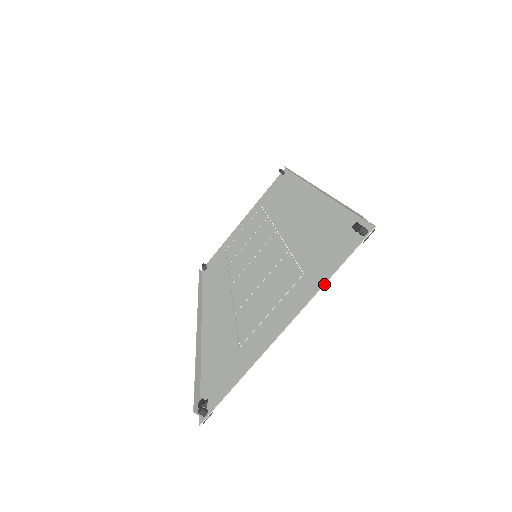
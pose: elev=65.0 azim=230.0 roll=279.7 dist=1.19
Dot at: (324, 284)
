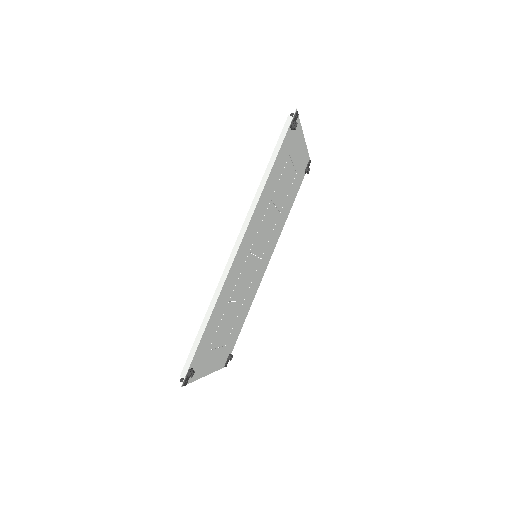
Dot at: (307, 150)
